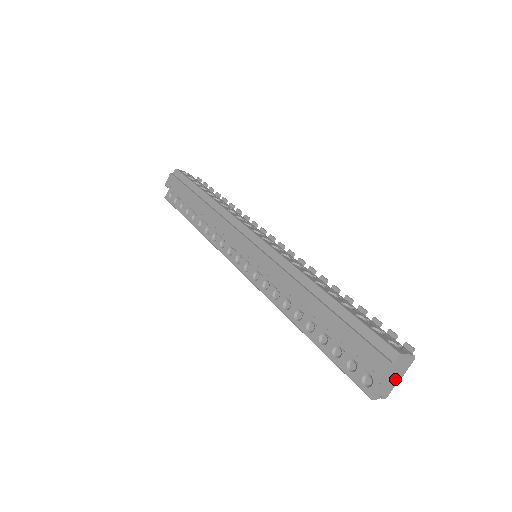
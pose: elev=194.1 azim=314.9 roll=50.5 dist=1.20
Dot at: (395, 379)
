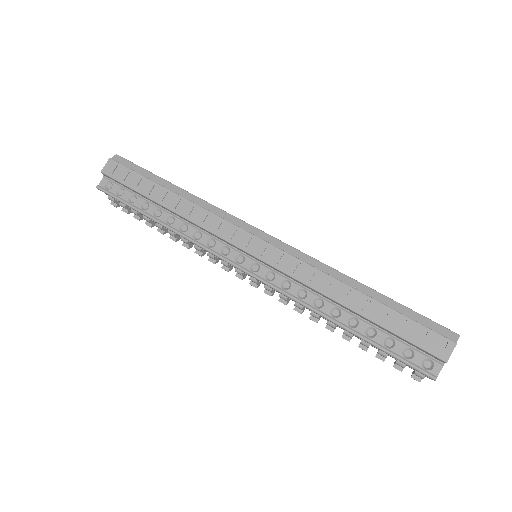
Dot at: occluded
